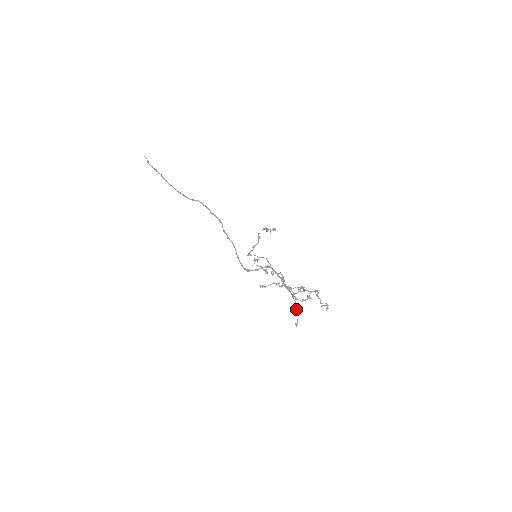
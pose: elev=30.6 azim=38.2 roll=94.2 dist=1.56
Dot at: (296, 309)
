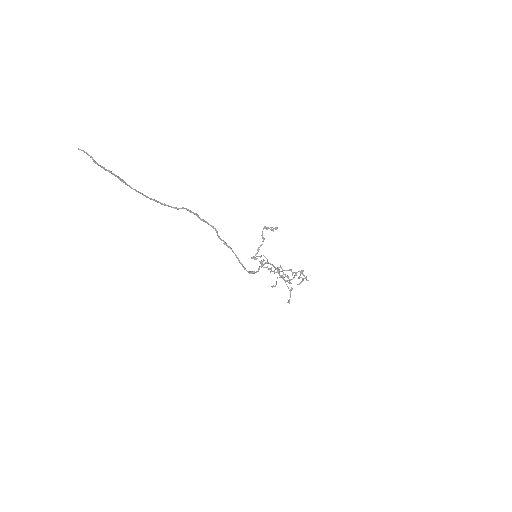
Dot at: occluded
